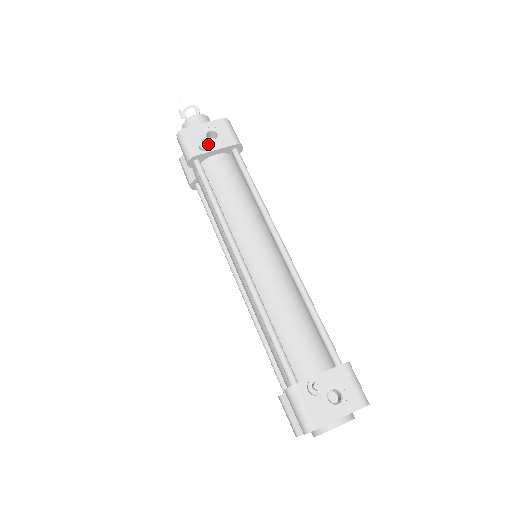
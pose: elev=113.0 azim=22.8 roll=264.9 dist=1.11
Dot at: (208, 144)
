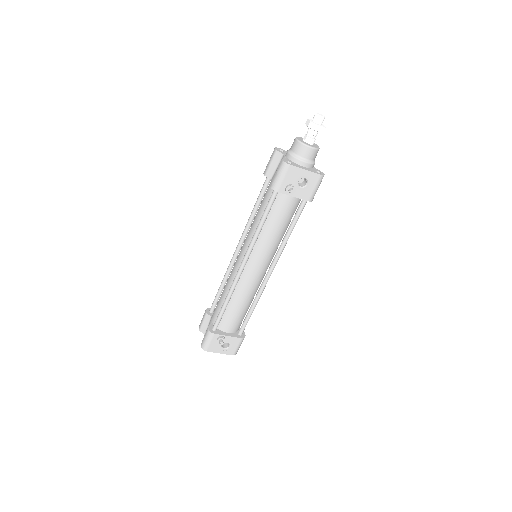
Dot at: (292, 192)
